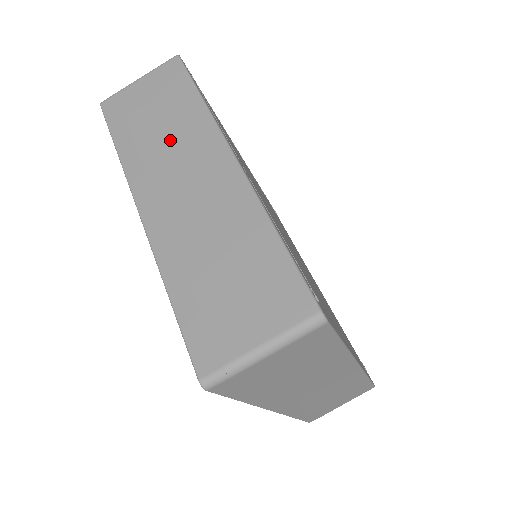
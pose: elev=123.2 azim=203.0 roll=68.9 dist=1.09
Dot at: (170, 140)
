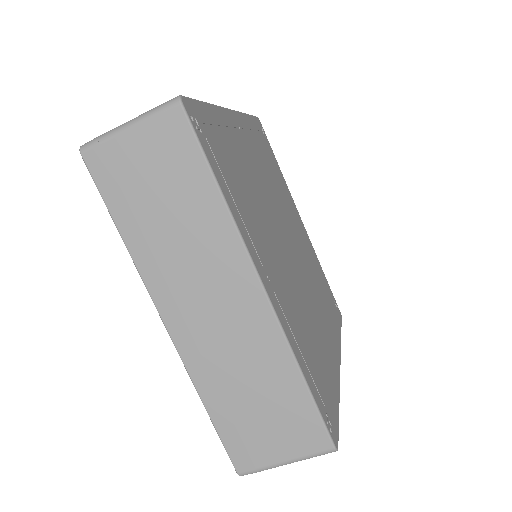
Dot at: (187, 243)
